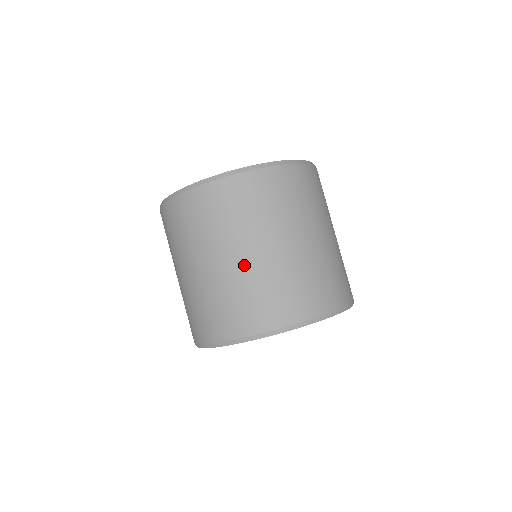
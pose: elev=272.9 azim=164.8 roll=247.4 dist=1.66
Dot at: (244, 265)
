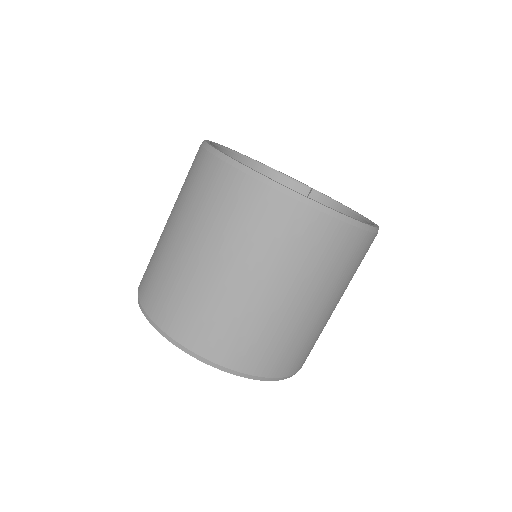
Dot at: (173, 246)
